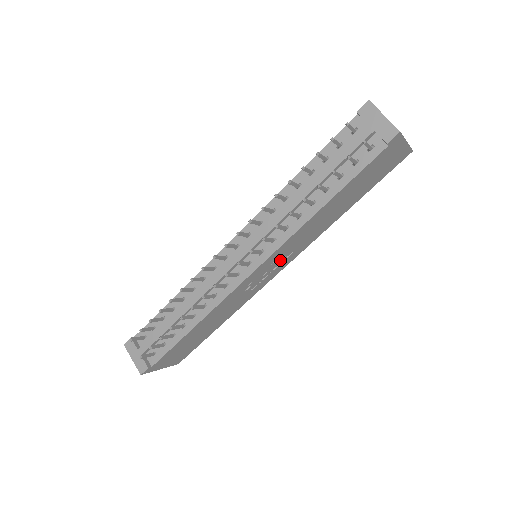
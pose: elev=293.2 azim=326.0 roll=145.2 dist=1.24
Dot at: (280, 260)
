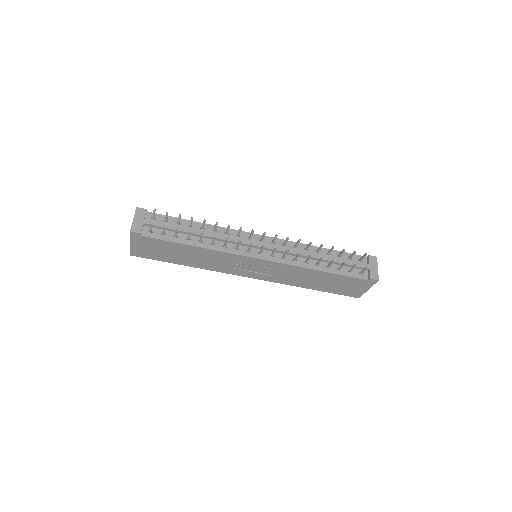
Dot at: (265, 271)
